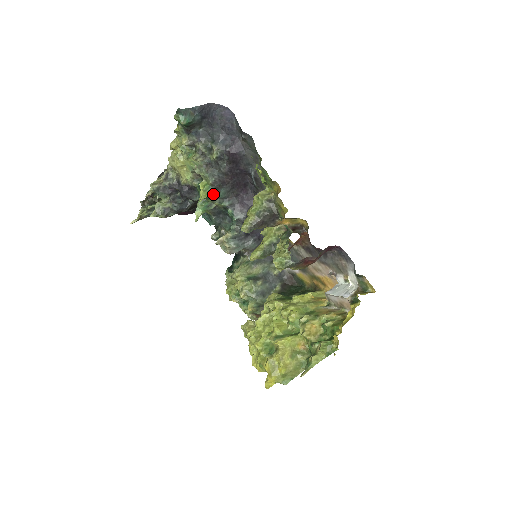
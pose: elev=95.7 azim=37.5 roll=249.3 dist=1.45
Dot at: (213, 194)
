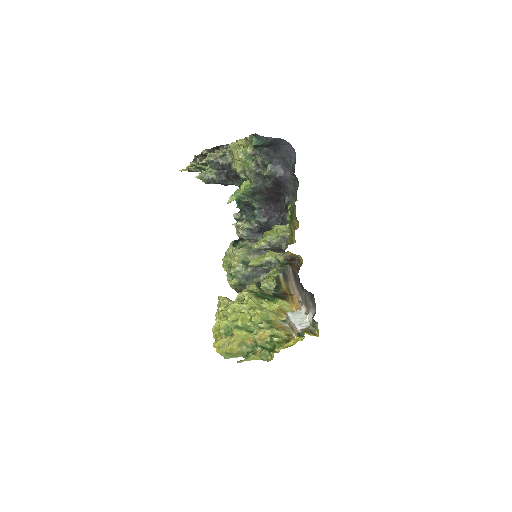
Dot at: (250, 194)
